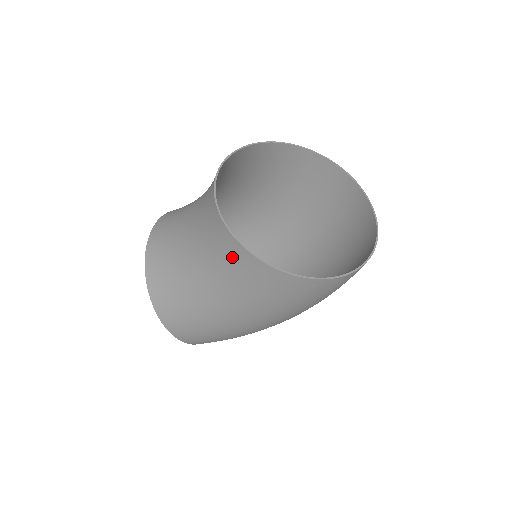
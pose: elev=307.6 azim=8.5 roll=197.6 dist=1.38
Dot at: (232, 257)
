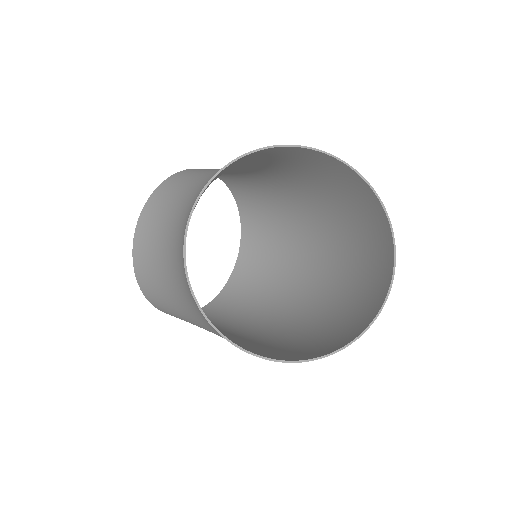
Dot at: (202, 316)
